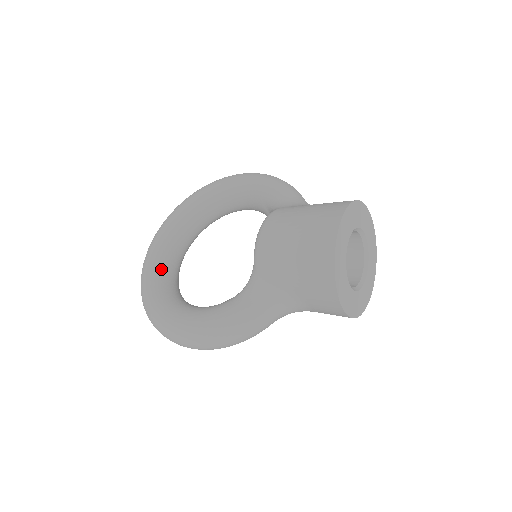
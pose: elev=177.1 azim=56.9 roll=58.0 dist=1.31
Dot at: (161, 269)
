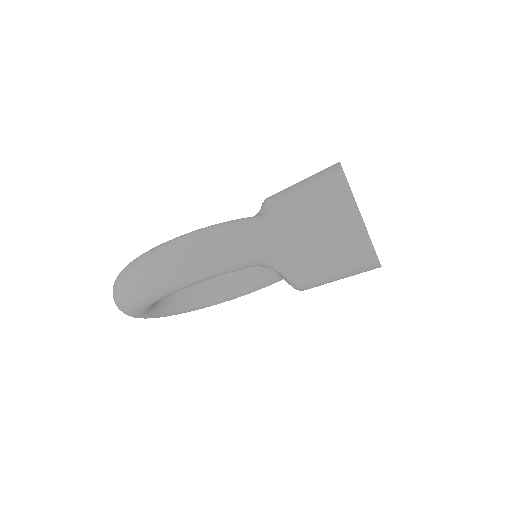
Dot at: occluded
